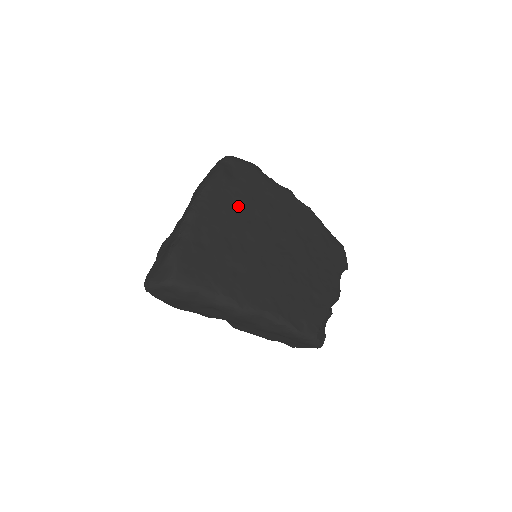
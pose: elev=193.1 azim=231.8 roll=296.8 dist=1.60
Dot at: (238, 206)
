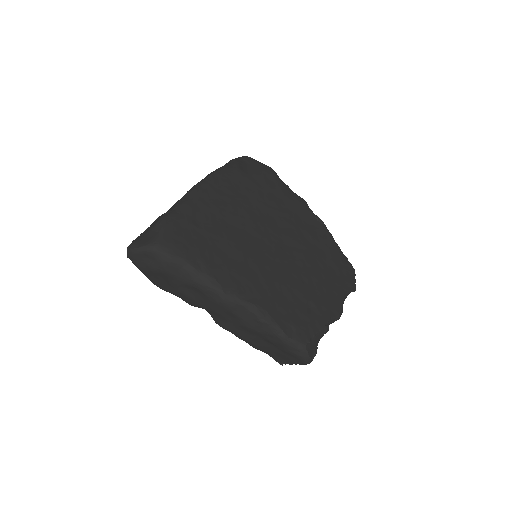
Dot at: (245, 198)
